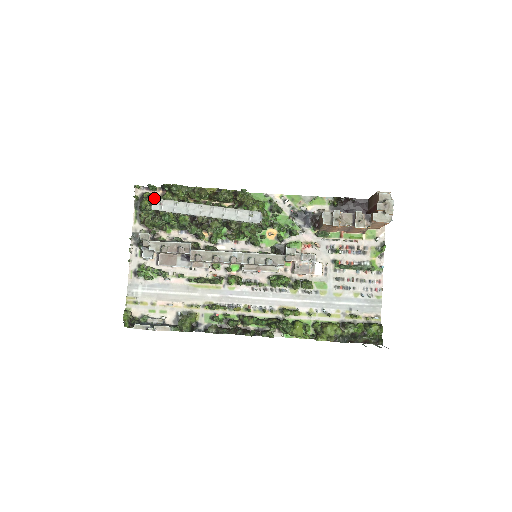
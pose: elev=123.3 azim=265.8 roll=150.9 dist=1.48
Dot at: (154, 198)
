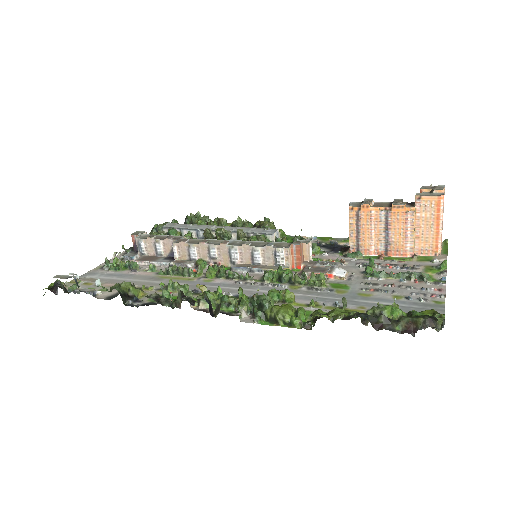
Dot at: (171, 223)
